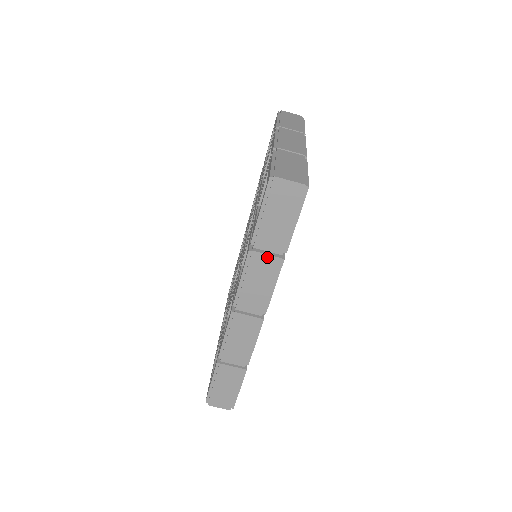
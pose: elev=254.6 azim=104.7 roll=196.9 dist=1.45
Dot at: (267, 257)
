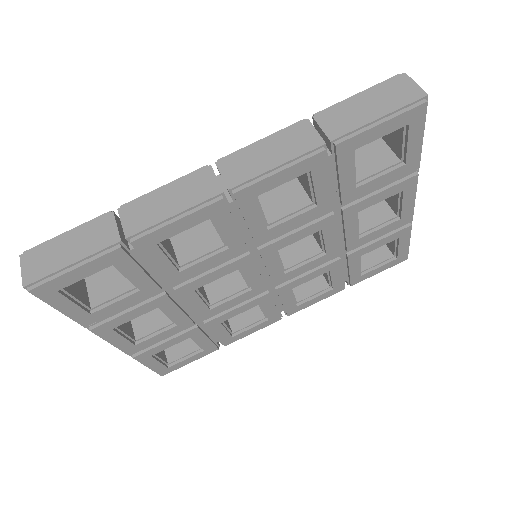
Dot at: (314, 133)
